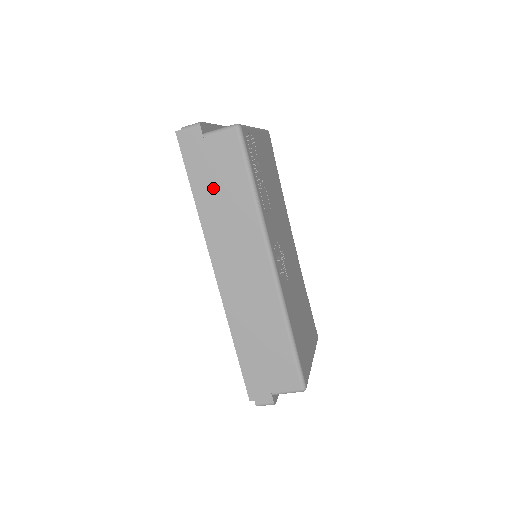
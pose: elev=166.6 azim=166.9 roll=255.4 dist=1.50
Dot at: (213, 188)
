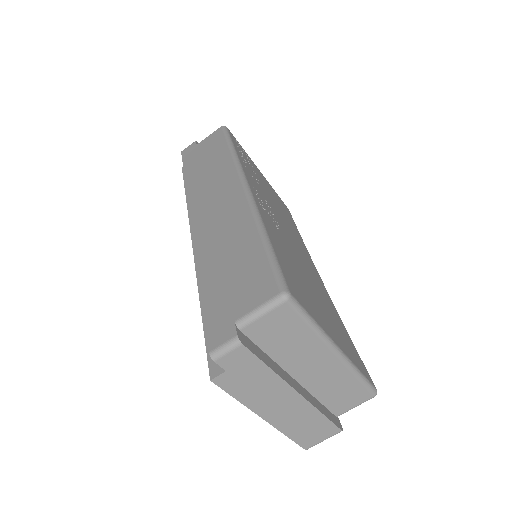
Dot at: (198, 166)
